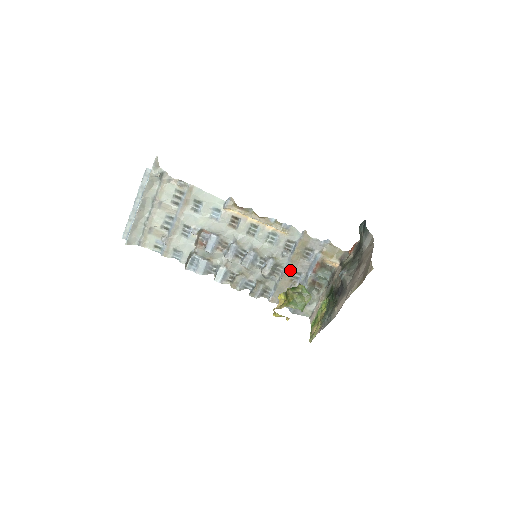
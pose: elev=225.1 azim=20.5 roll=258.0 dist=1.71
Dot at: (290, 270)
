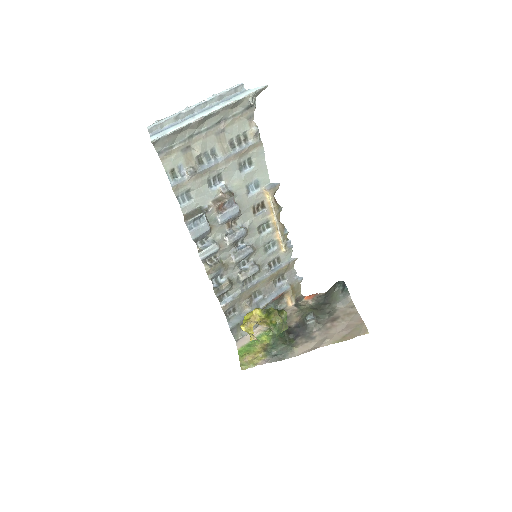
Dot at: (258, 286)
